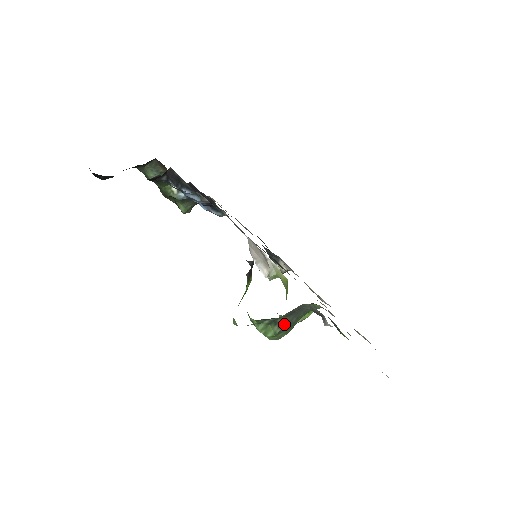
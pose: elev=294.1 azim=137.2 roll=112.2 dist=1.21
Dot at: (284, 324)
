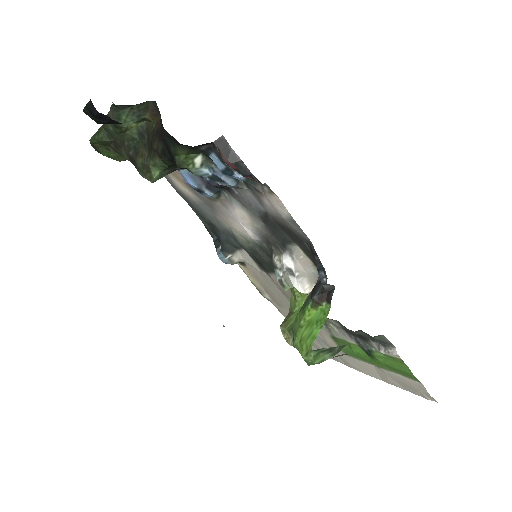
Dot at: (338, 351)
